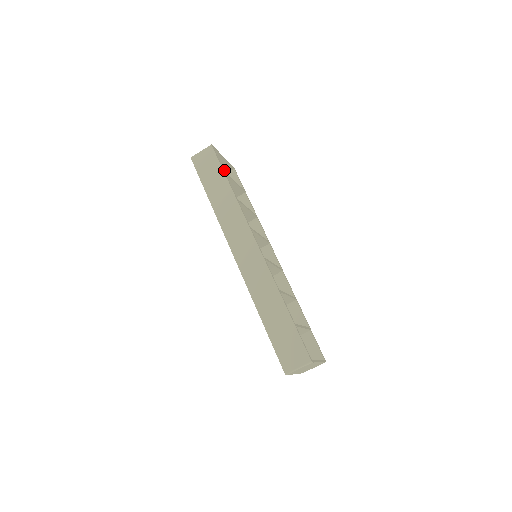
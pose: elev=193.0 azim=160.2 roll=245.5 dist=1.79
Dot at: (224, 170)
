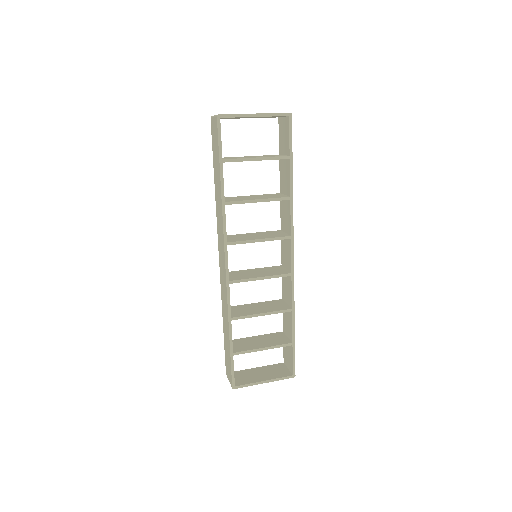
Dot at: occluded
